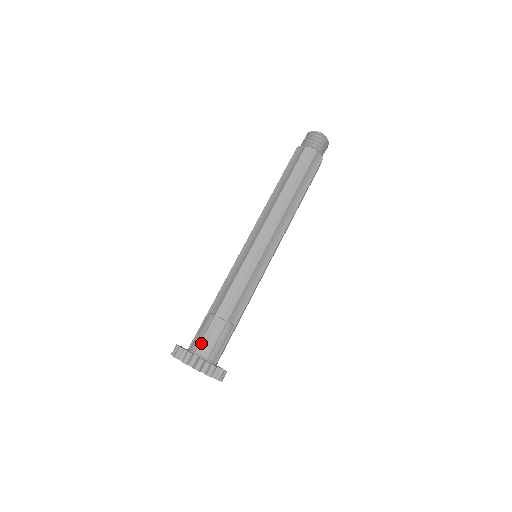
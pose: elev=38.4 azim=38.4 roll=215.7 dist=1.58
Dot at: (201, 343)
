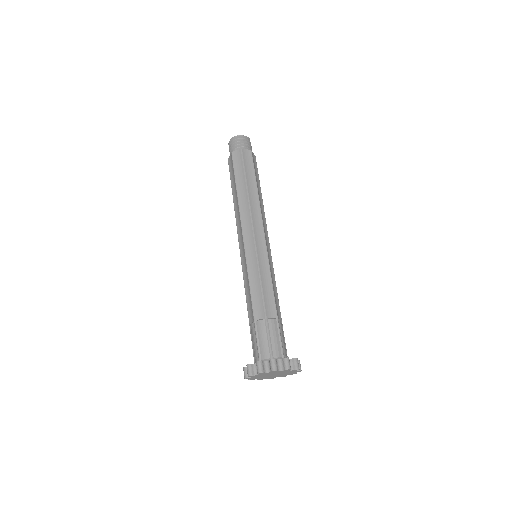
Dot at: (271, 348)
